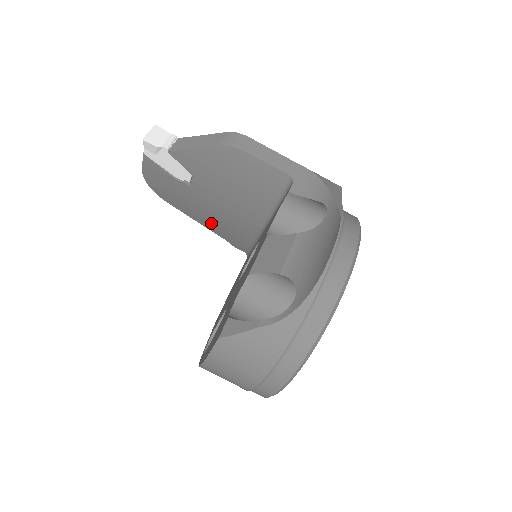
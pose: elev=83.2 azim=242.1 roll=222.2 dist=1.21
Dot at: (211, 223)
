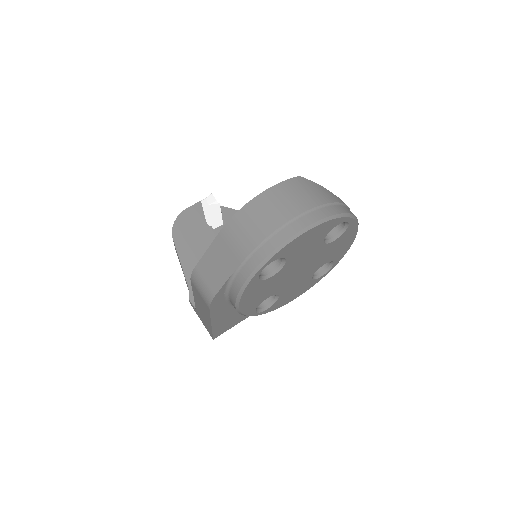
Dot at: occluded
